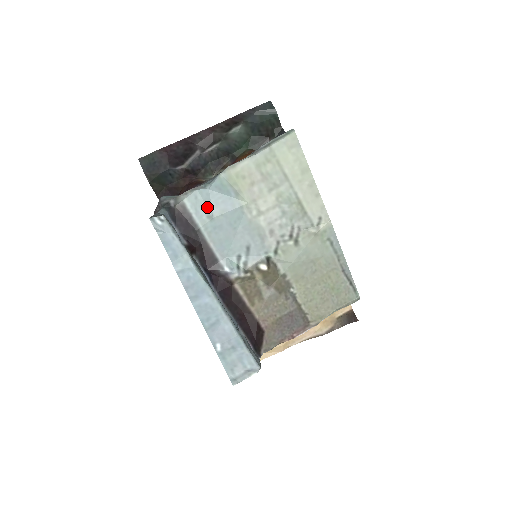
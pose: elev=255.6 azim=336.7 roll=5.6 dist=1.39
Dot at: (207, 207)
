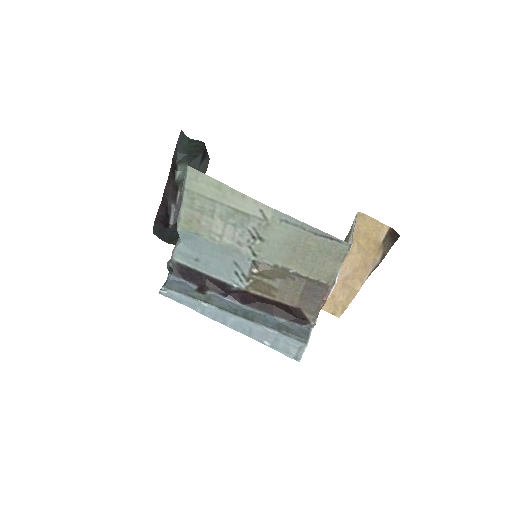
Dot at: (190, 255)
